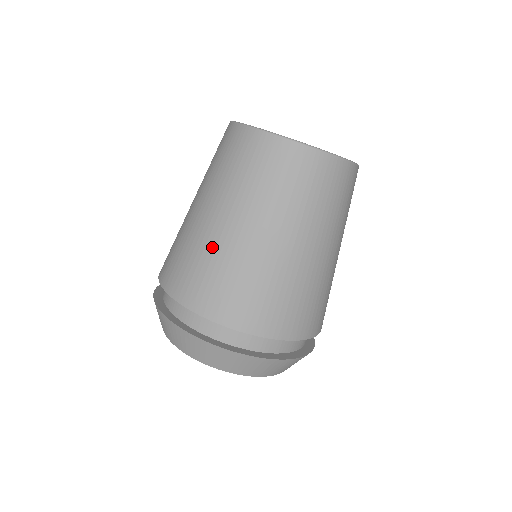
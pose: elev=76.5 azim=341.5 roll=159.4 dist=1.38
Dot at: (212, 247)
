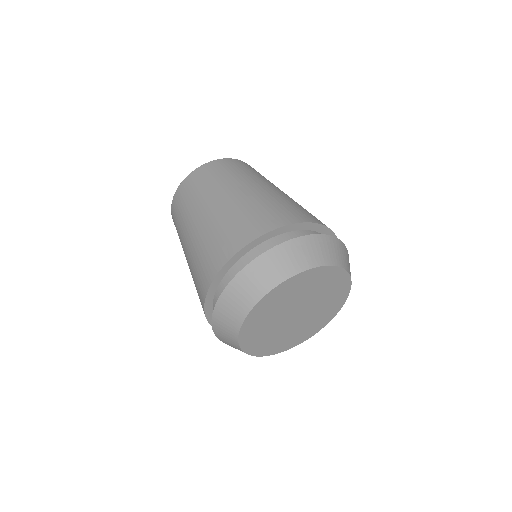
Dot at: (248, 202)
